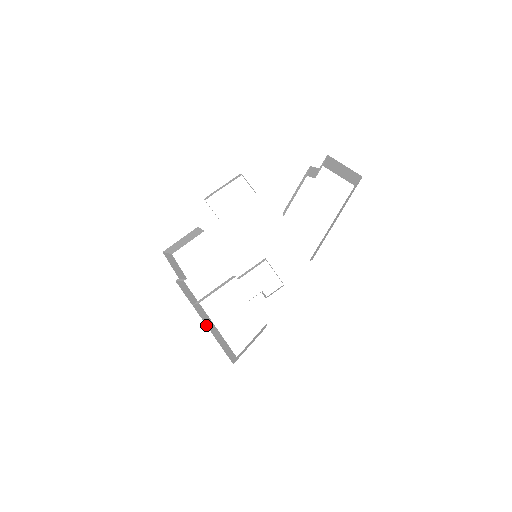
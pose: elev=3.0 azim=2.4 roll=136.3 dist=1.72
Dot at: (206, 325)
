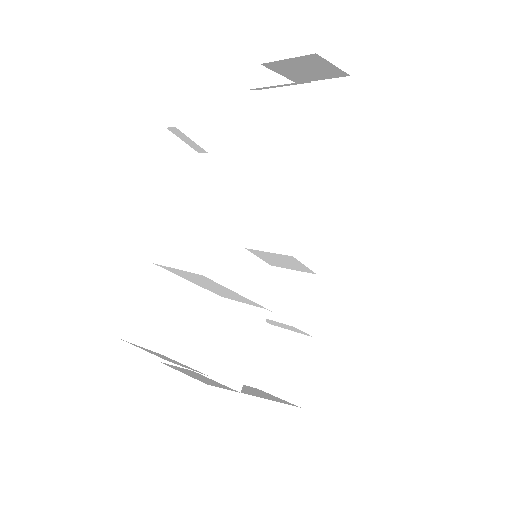
Dot at: occluded
